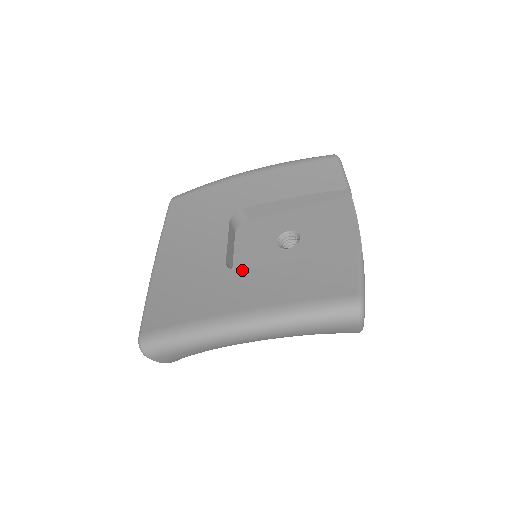
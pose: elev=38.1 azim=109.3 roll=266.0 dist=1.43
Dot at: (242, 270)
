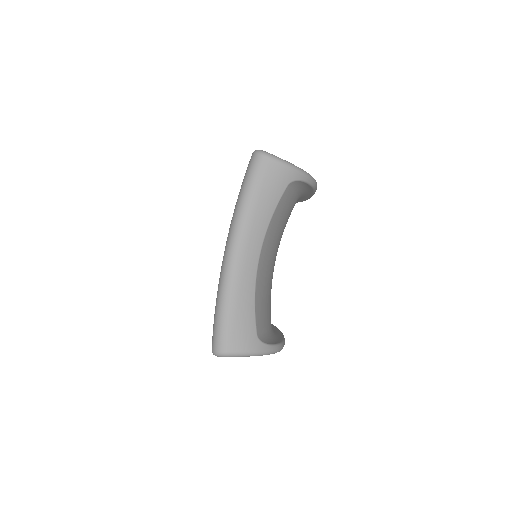
Dot at: occluded
